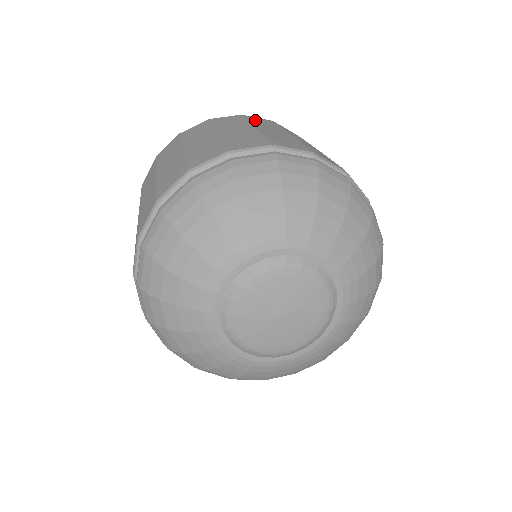
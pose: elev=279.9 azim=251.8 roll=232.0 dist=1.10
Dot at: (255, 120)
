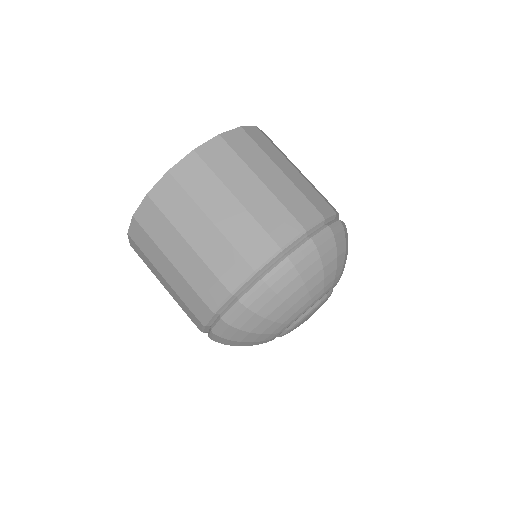
Dot at: (189, 182)
